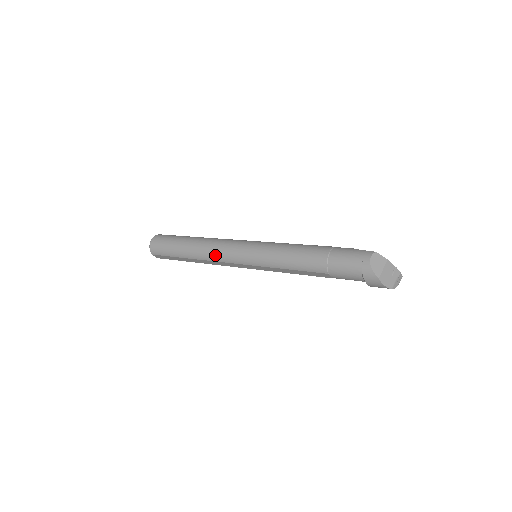
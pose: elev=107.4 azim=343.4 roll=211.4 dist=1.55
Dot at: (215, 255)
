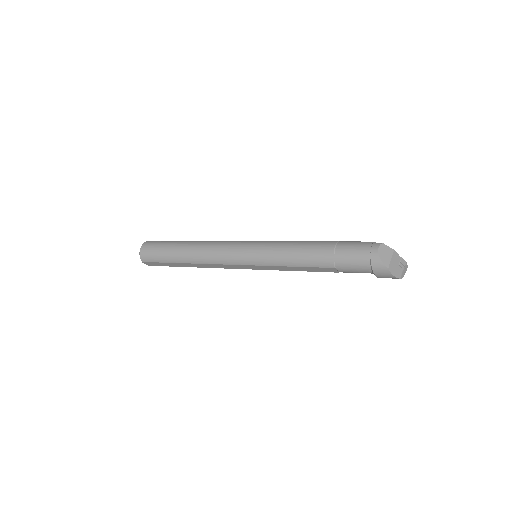
Dot at: (213, 257)
